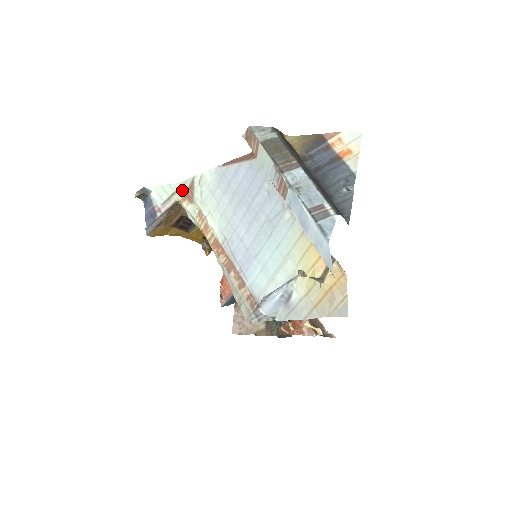
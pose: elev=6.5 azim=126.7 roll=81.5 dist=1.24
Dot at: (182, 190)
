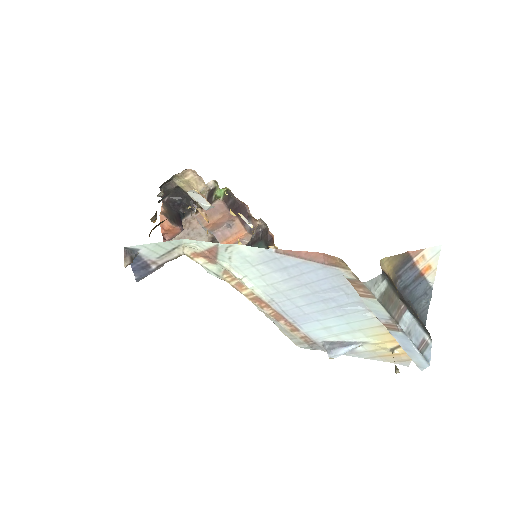
Dot at: (192, 248)
